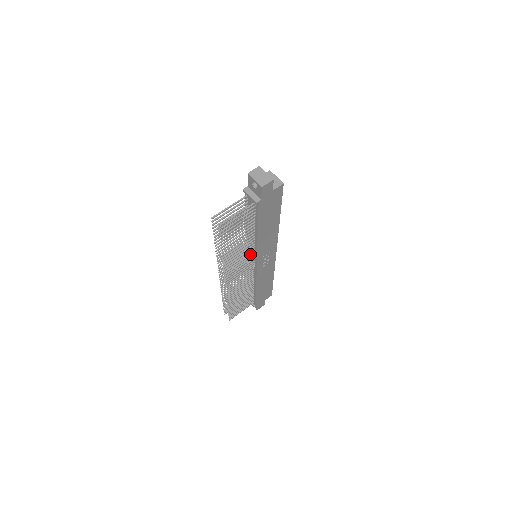
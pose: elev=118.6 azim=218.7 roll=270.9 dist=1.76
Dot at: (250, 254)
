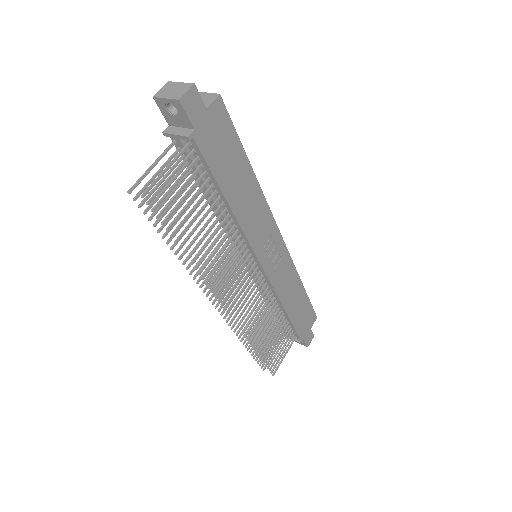
Dot at: (240, 250)
